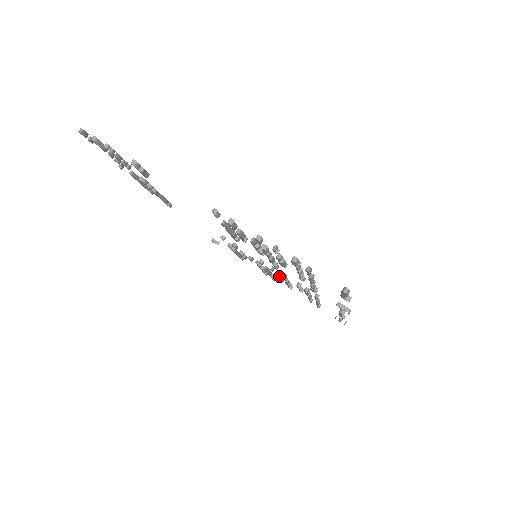
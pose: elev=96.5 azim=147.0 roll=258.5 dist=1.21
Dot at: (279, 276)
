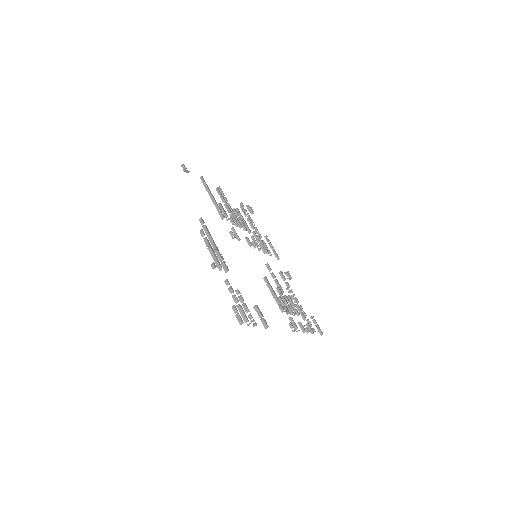
Dot at: (242, 222)
